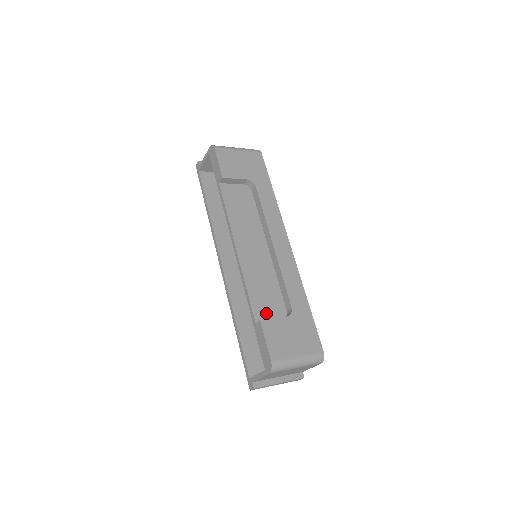
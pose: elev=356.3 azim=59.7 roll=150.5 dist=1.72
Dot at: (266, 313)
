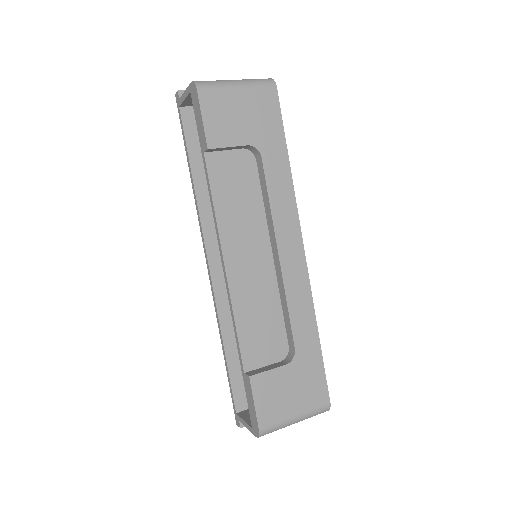
Dot at: (260, 356)
